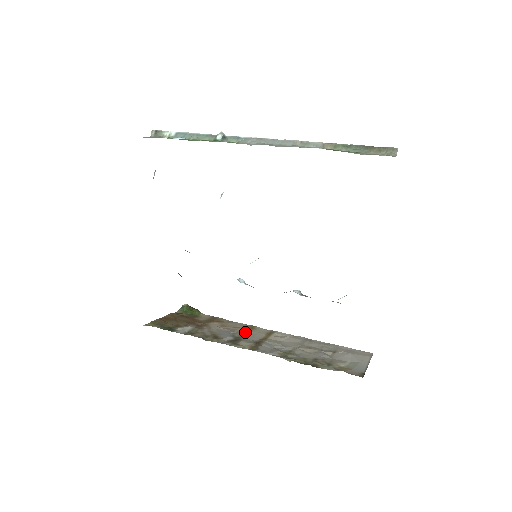
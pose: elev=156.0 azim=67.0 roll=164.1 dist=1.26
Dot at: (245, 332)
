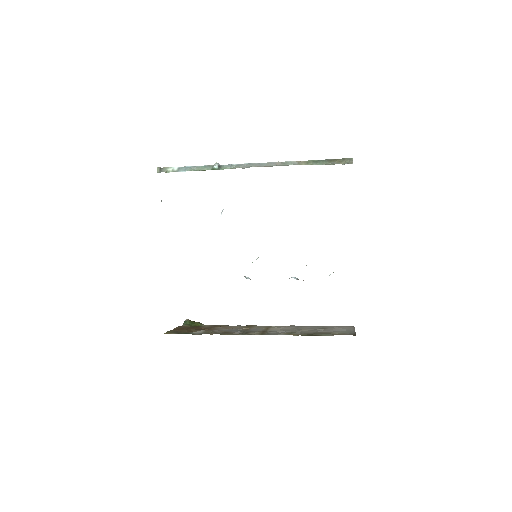
Dot at: (248, 328)
